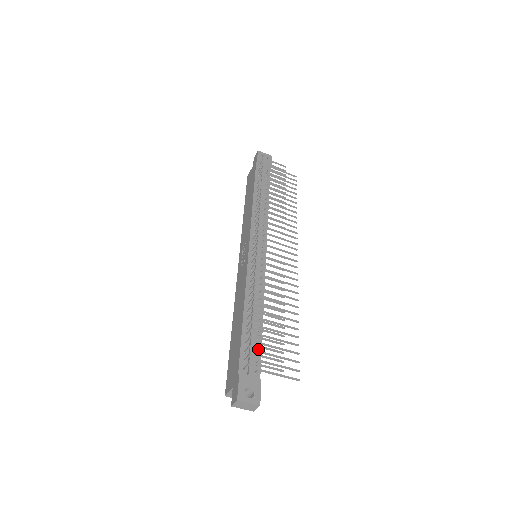
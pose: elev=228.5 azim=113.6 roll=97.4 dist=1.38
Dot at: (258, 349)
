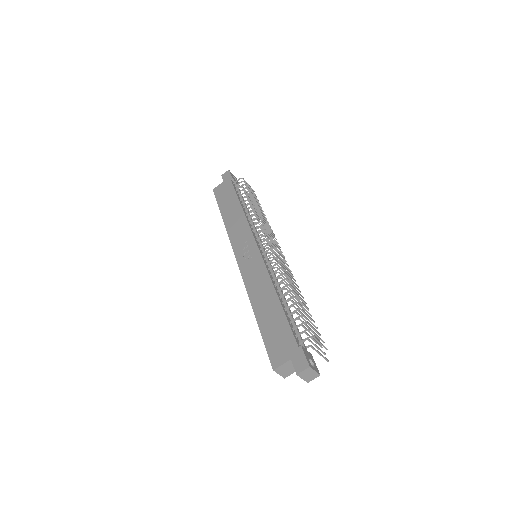
Dot at: occluded
